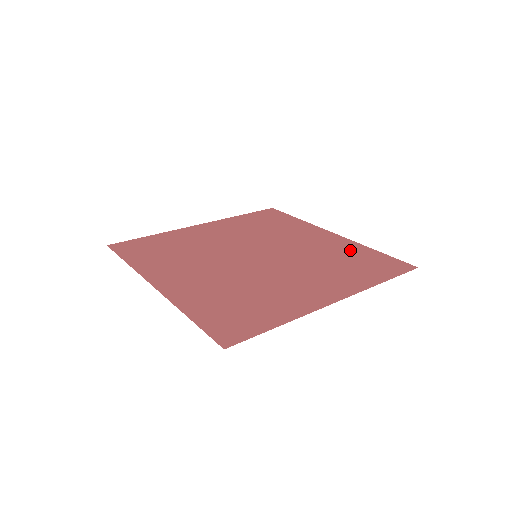
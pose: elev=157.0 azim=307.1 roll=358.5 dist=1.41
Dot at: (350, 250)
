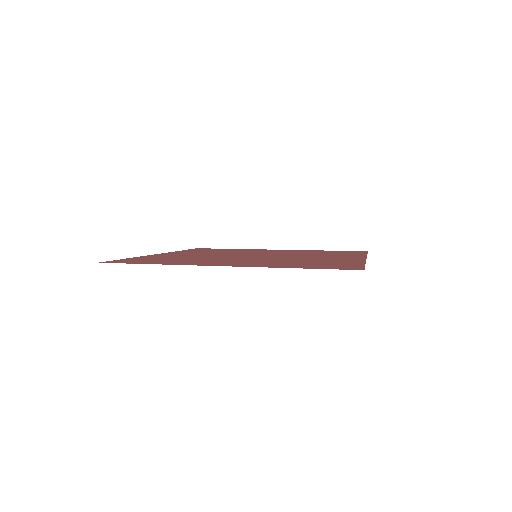
Dot at: (311, 251)
